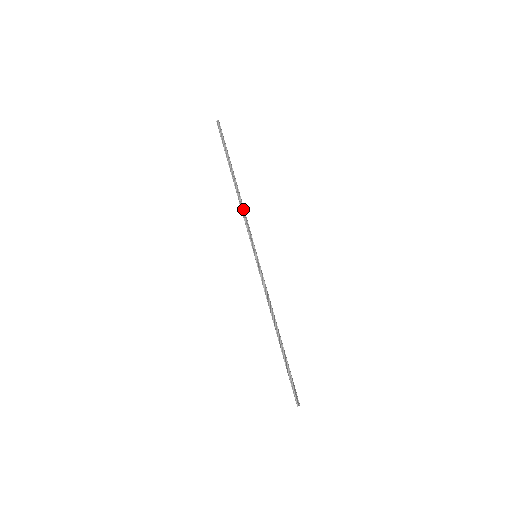
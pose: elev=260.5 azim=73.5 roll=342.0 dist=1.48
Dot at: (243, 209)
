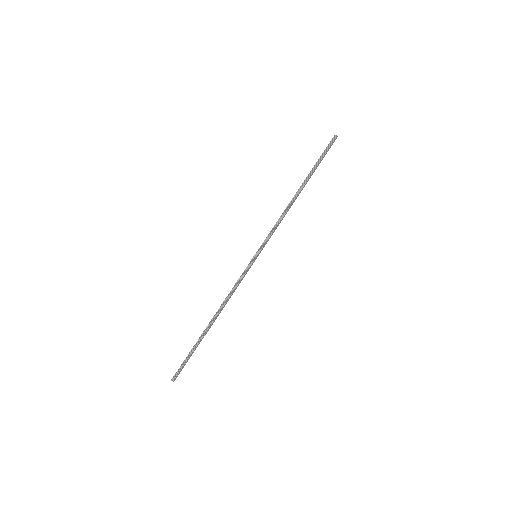
Dot at: (283, 215)
